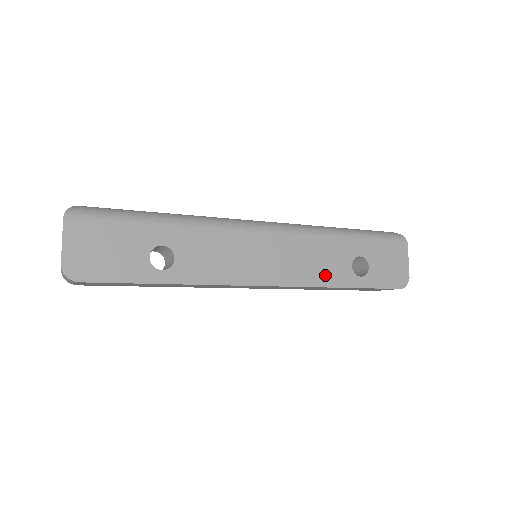
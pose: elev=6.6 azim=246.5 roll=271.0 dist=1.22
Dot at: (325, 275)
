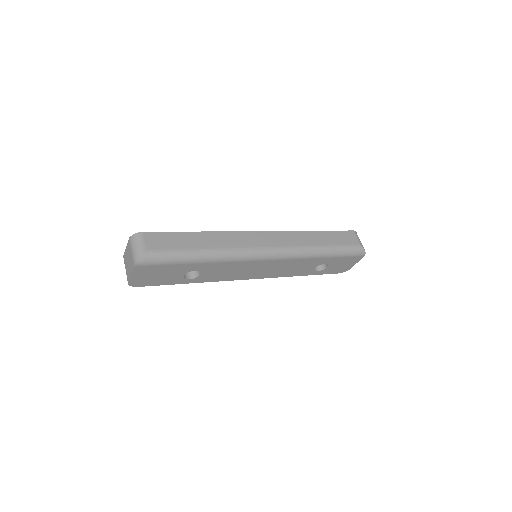
Dot at: (294, 272)
